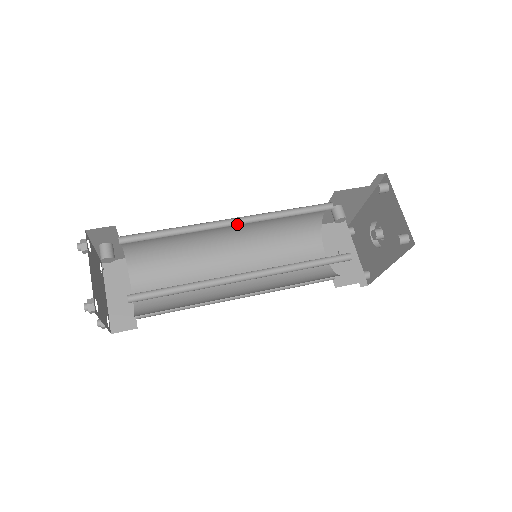
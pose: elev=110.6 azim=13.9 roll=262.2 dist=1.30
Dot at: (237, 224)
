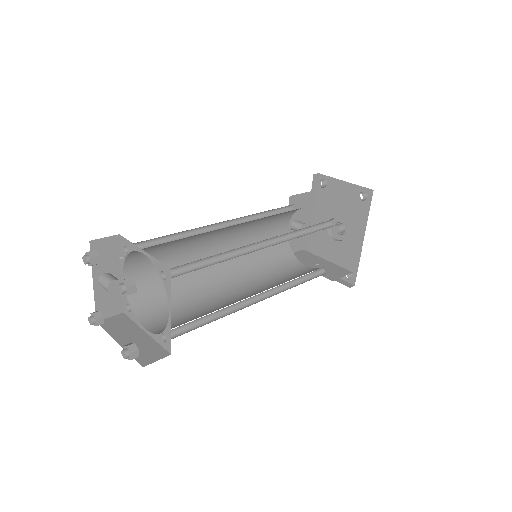
Dot at: (228, 227)
